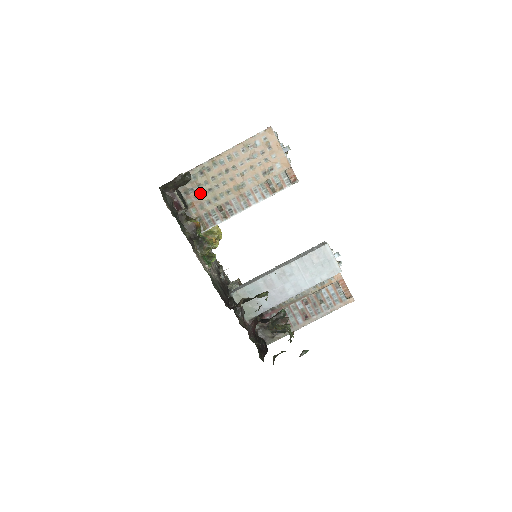
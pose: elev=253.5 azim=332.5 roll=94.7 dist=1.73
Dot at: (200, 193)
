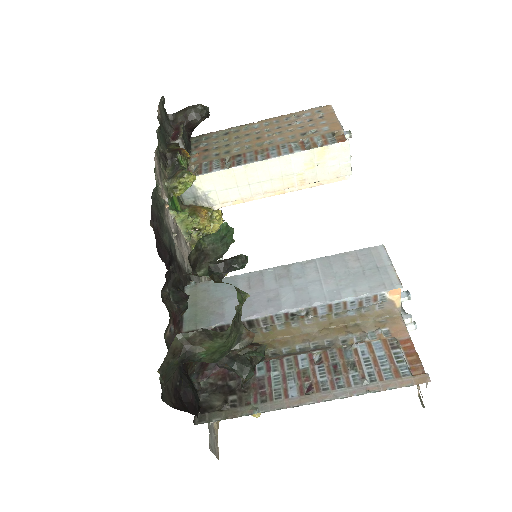
Dot at: (213, 147)
